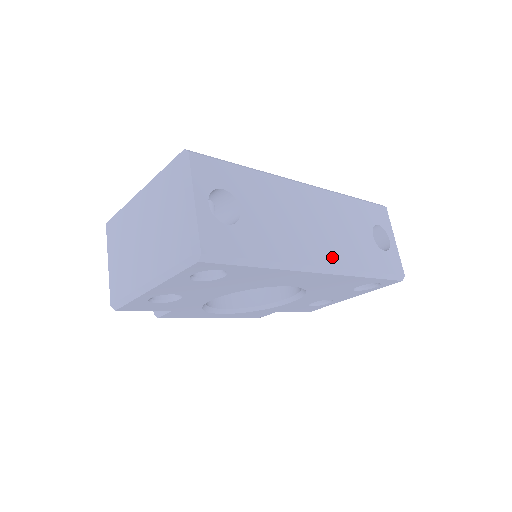
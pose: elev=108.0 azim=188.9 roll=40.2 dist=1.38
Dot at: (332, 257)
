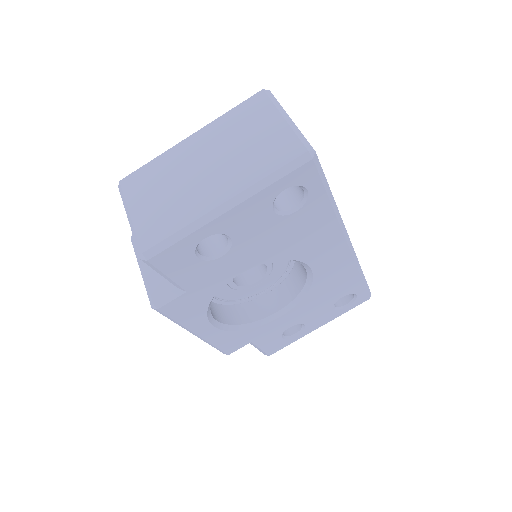
Dot at: occluded
